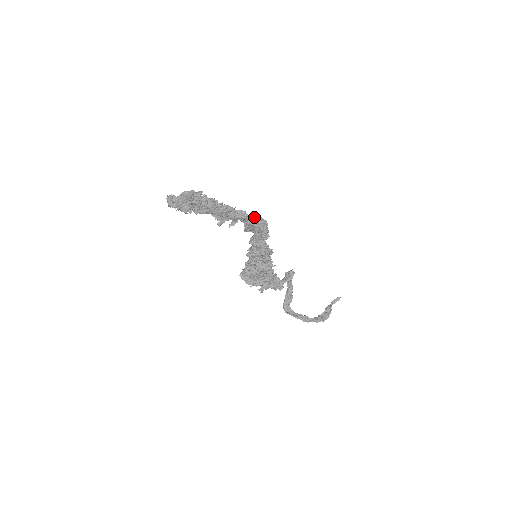
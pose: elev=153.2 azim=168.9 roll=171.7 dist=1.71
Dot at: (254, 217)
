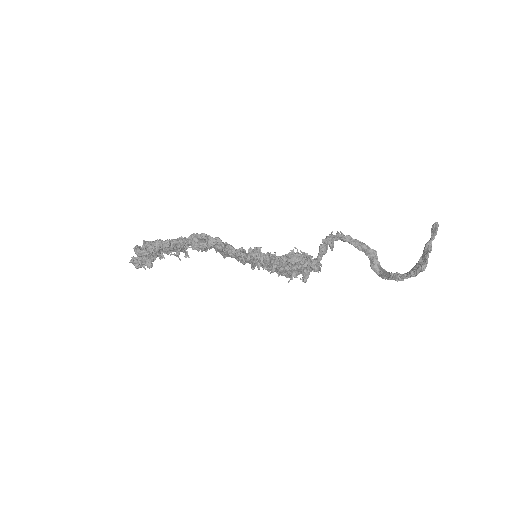
Dot at: (189, 239)
